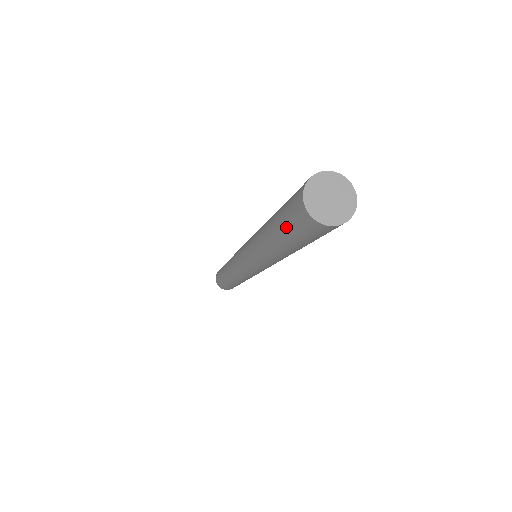
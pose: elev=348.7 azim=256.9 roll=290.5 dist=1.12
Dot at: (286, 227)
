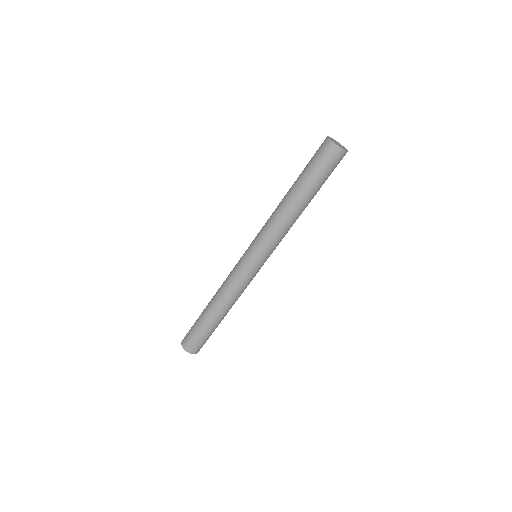
Dot at: occluded
